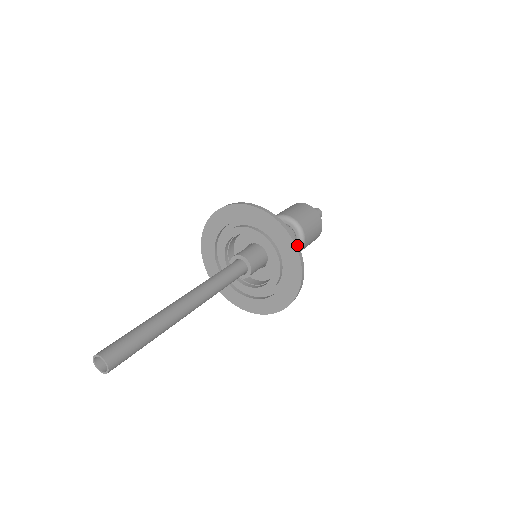
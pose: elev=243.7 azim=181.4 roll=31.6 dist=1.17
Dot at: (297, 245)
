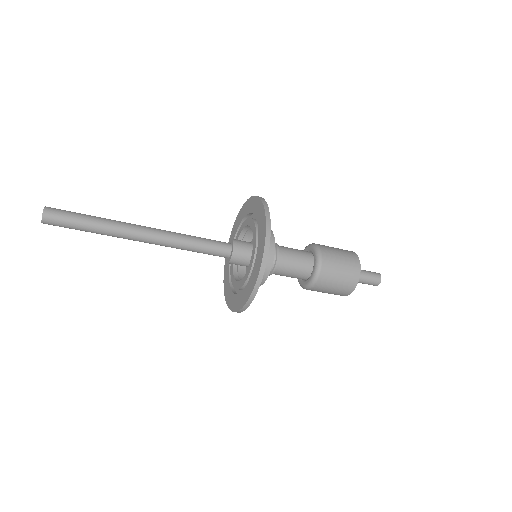
Dot at: (265, 260)
